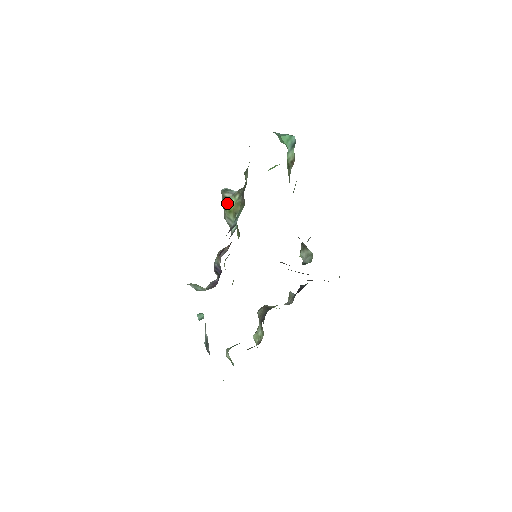
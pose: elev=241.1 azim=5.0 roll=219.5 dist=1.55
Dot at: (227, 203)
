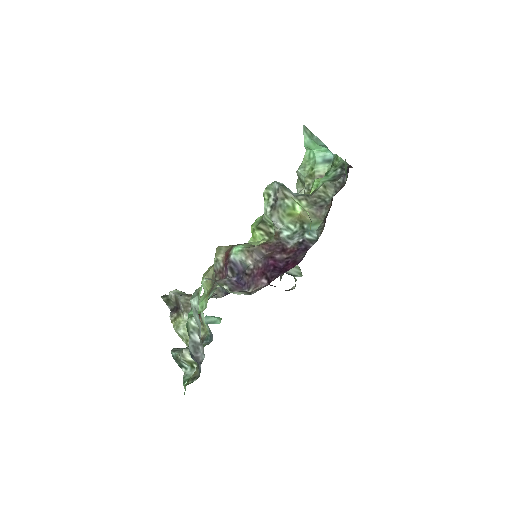
Dot at: (290, 204)
